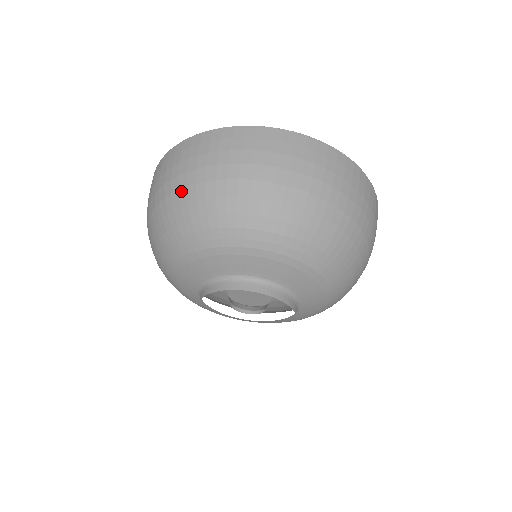
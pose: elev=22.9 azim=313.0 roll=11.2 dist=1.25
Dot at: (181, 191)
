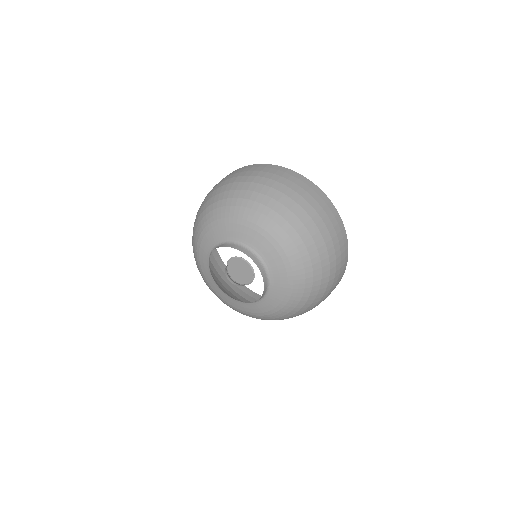
Dot at: (210, 194)
